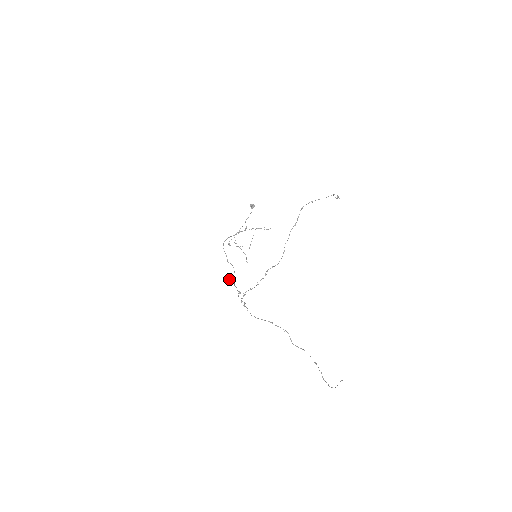
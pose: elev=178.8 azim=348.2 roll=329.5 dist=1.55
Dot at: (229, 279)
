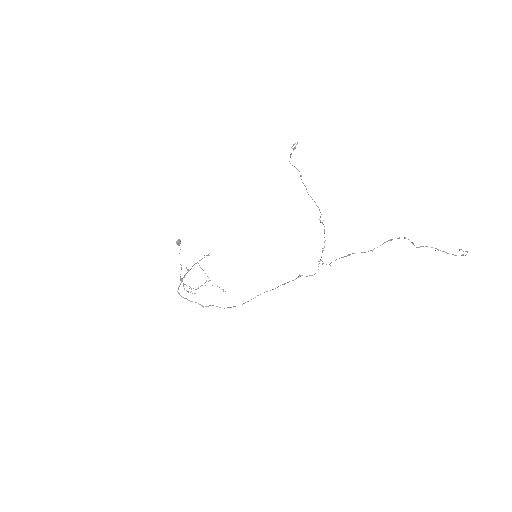
Dot at: (242, 304)
